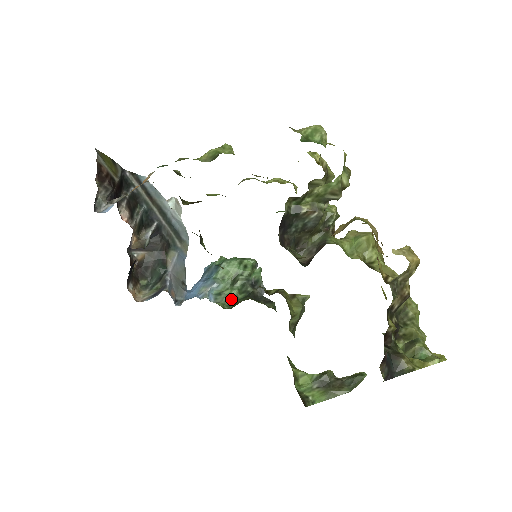
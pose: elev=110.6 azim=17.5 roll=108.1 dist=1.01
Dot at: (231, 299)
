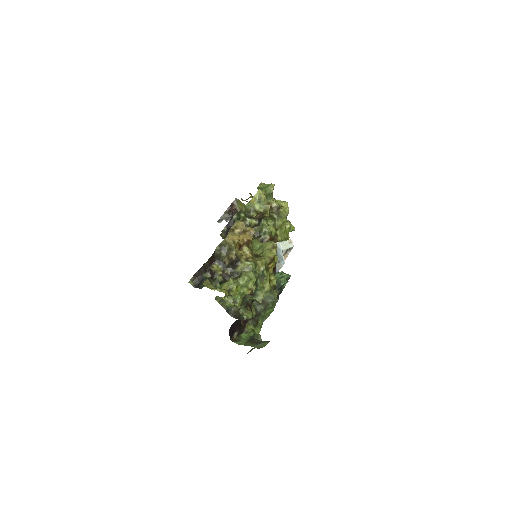
Dot at: occluded
